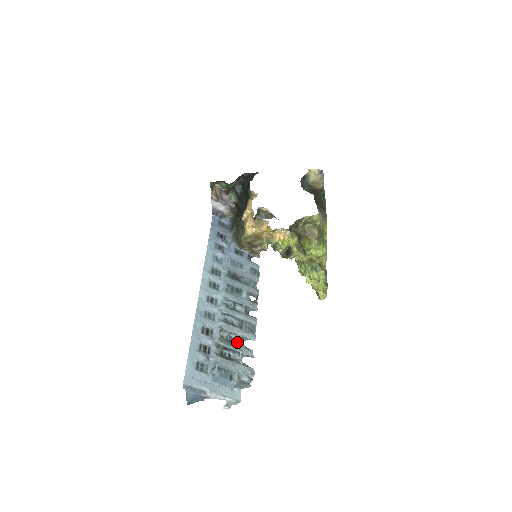
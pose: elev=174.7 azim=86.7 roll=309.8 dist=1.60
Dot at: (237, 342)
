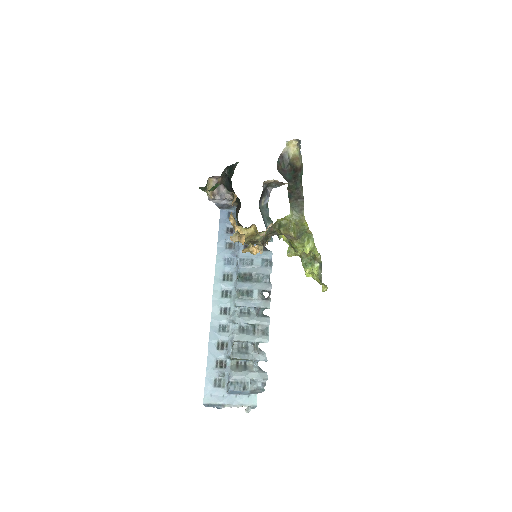
Dot at: (251, 349)
